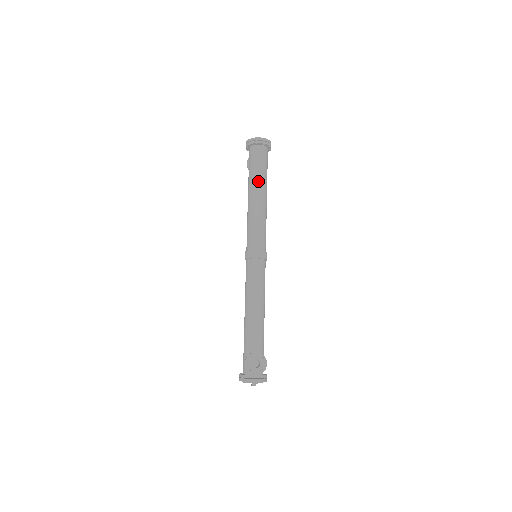
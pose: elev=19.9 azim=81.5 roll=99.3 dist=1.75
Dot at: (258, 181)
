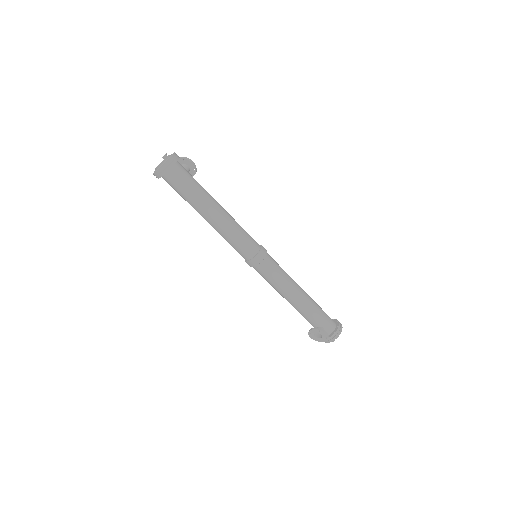
Dot at: (195, 207)
